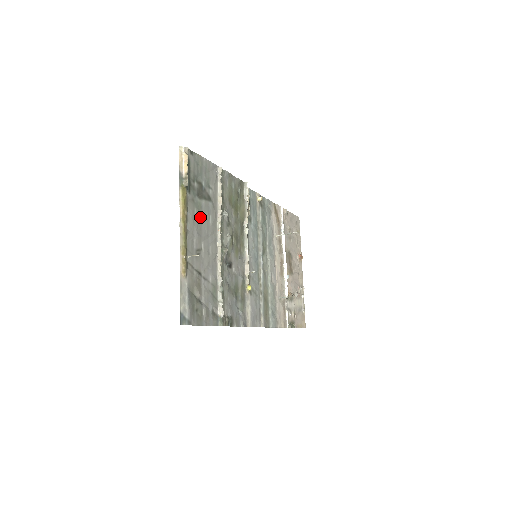
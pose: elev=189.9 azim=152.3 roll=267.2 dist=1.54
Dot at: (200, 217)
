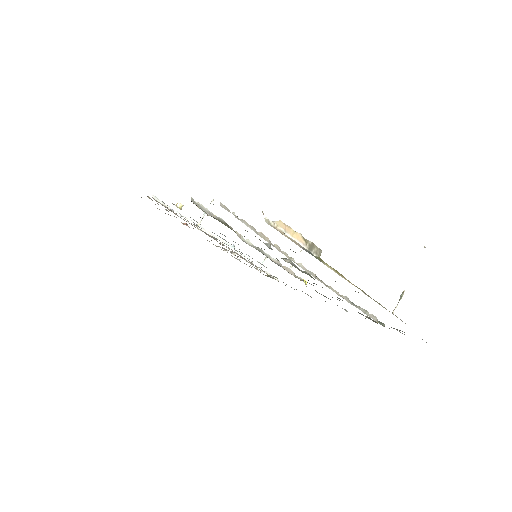
Dot at: occluded
